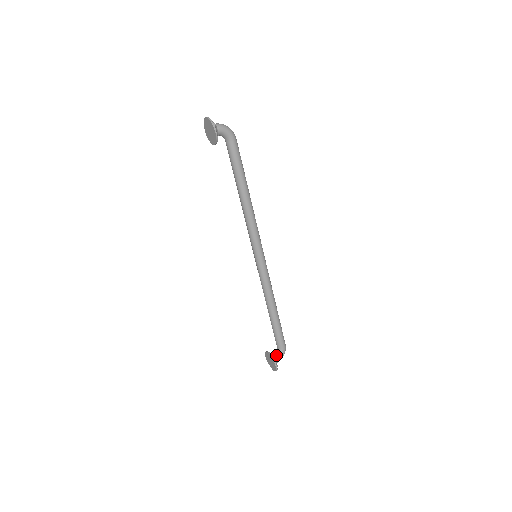
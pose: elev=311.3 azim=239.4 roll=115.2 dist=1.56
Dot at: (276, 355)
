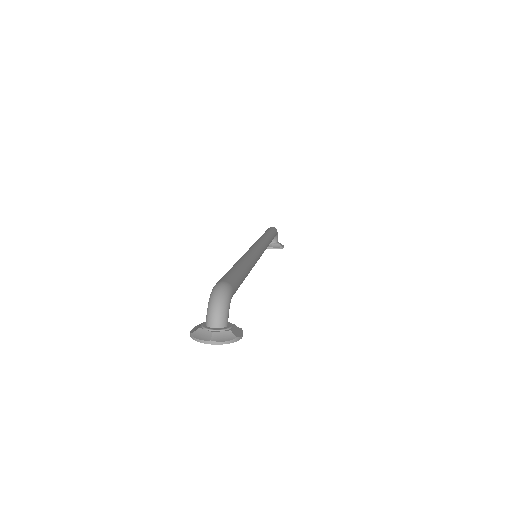
Dot at: (274, 241)
